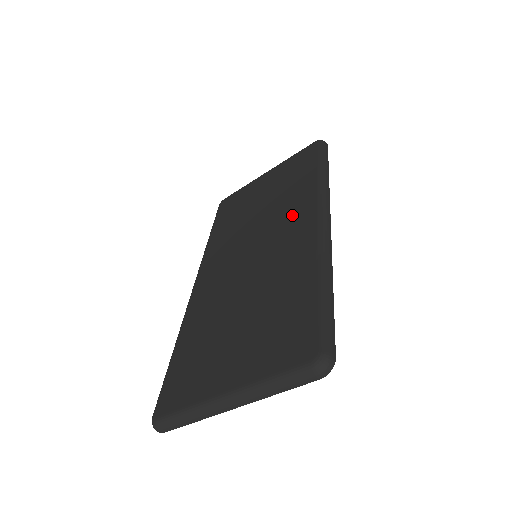
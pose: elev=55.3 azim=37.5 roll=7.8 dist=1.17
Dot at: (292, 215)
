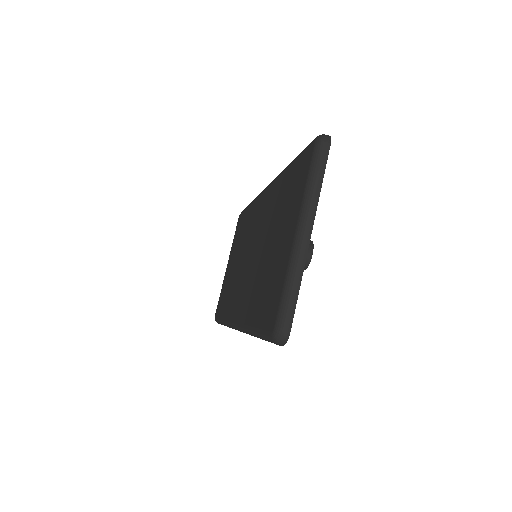
Dot at: (254, 218)
